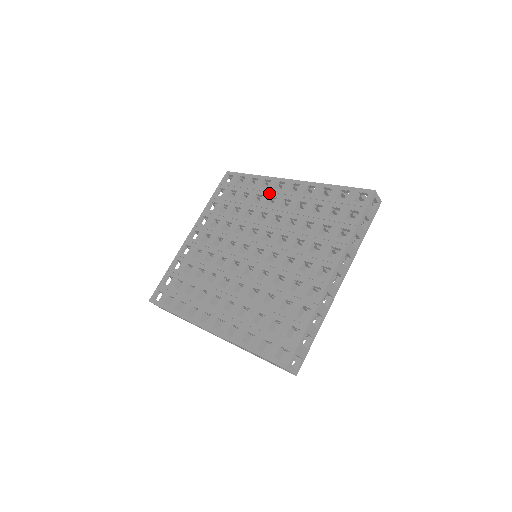
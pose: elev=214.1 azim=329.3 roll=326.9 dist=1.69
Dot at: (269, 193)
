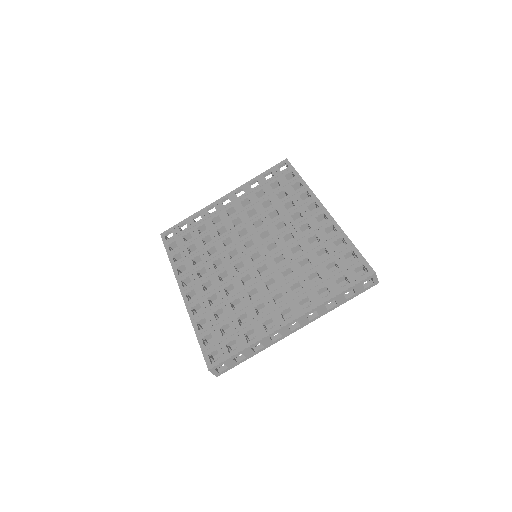
Dot at: (301, 208)
